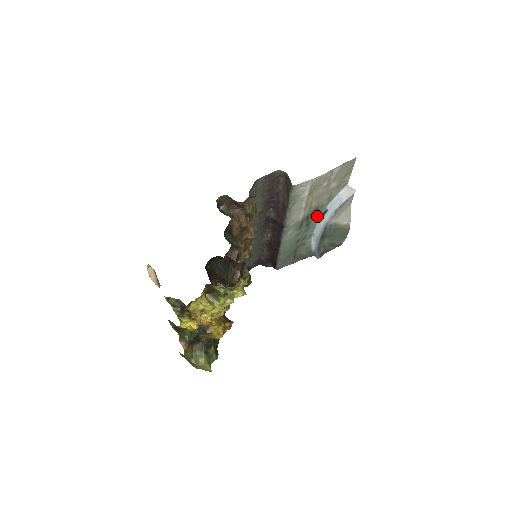
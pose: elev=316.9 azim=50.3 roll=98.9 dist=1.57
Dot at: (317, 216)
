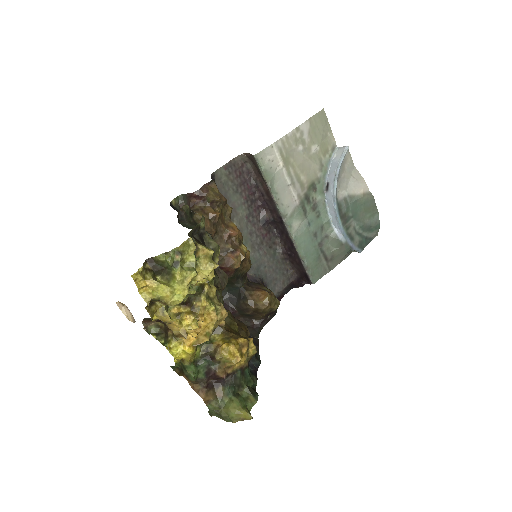
Dot at: (321, 195)
